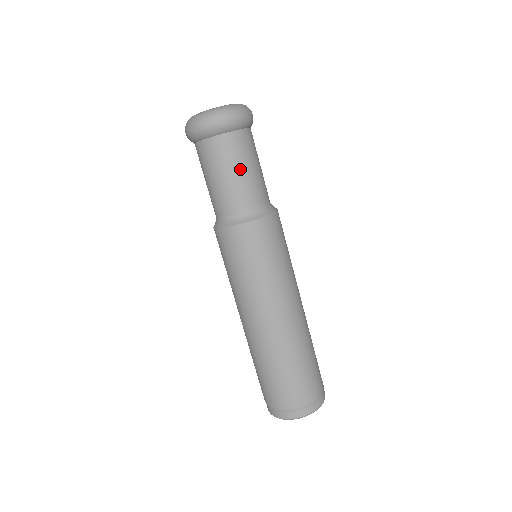
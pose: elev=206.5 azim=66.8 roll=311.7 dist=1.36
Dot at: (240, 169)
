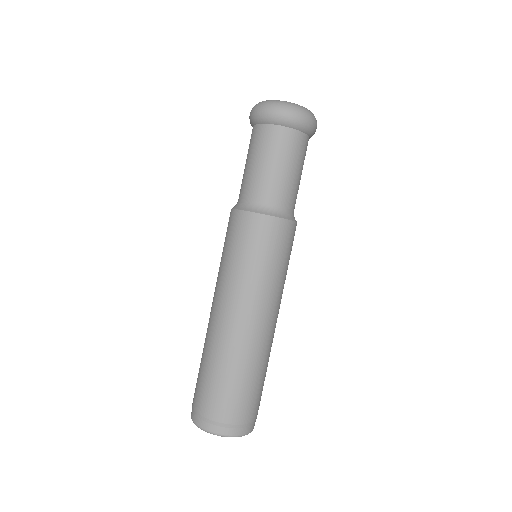
Dot at: (270, 162)
